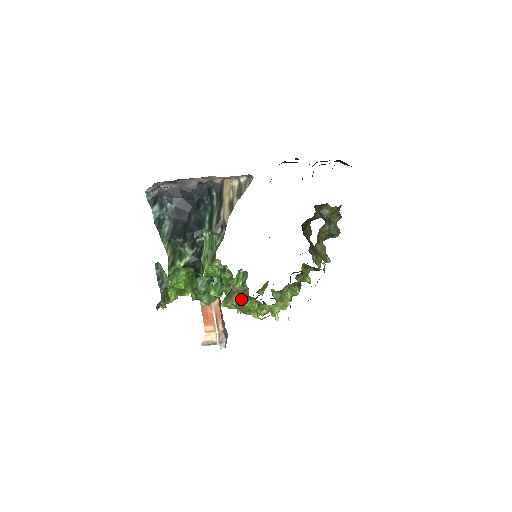
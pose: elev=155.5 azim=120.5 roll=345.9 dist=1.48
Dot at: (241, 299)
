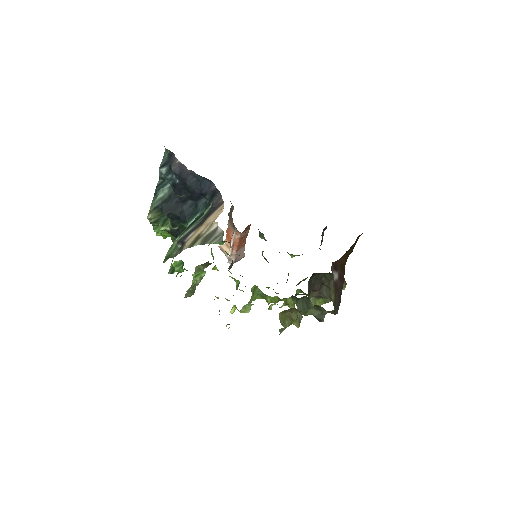
Dot at: (194, 287)
